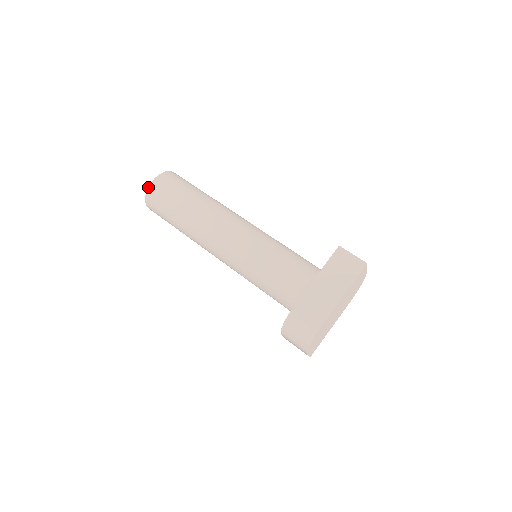
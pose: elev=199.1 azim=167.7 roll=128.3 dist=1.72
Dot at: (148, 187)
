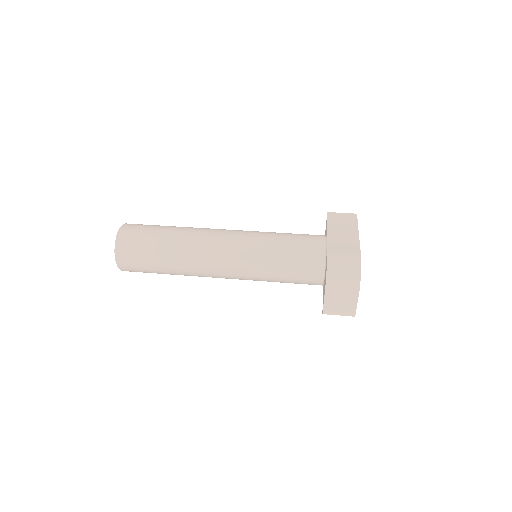
Dot at: (117, 233)
